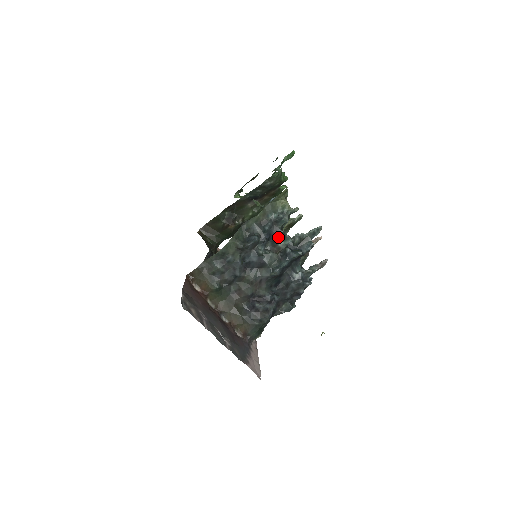
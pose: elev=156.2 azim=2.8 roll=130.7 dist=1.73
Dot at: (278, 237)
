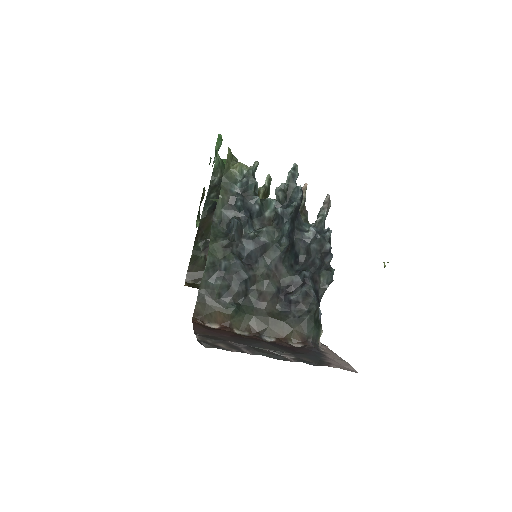
Dot at: (259, 207)
